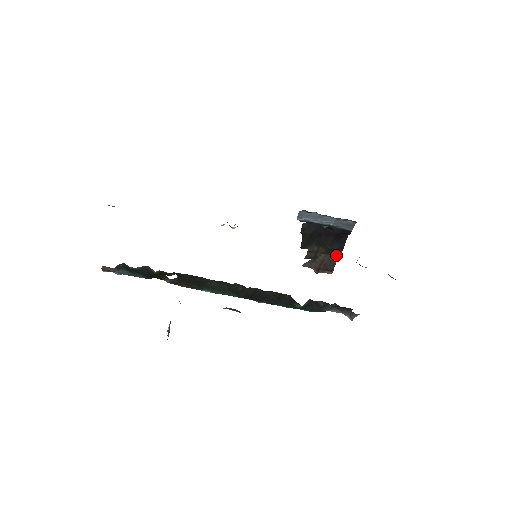
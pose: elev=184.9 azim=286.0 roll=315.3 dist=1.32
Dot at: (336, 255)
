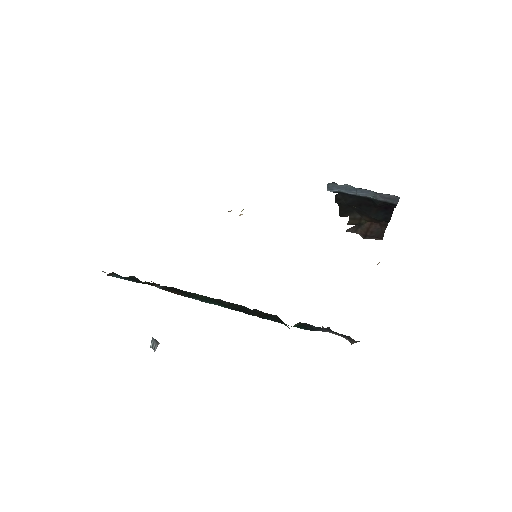
Dot at: (384, 224)
